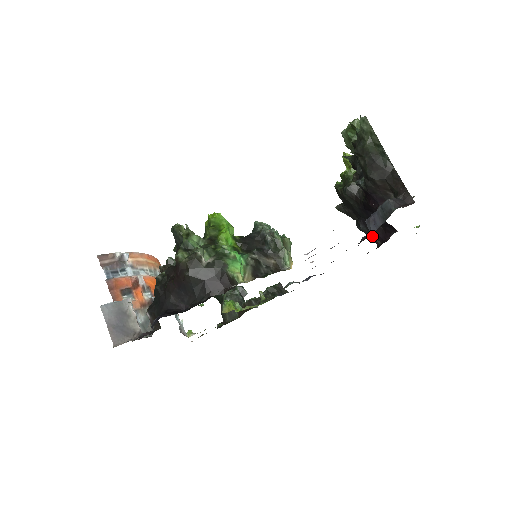
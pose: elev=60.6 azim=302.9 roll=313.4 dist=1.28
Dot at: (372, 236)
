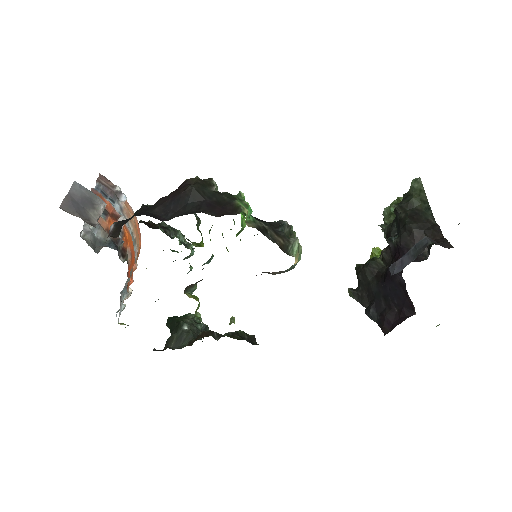
Dot at: (381, 323)
